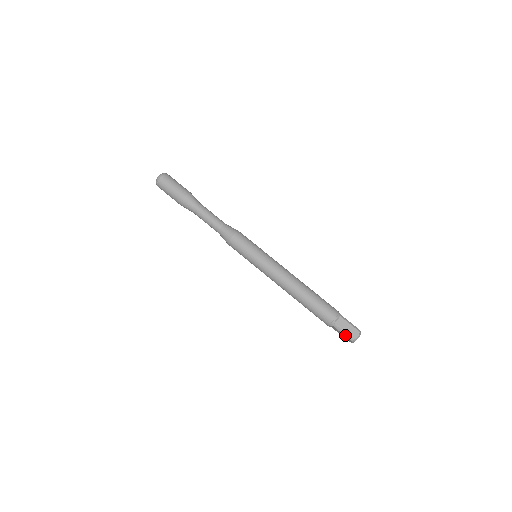
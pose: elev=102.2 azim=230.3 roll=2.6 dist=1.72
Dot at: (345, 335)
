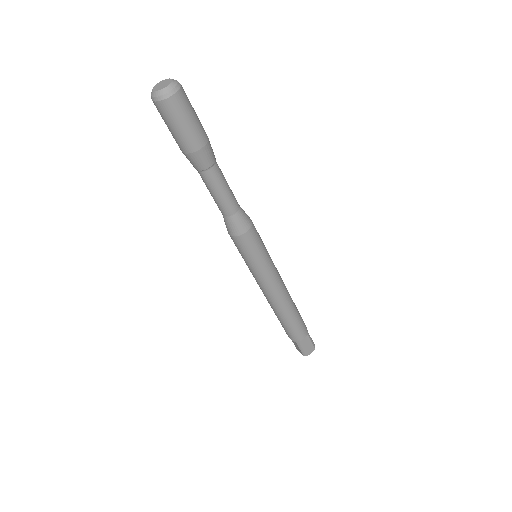
Dot at: occluded
